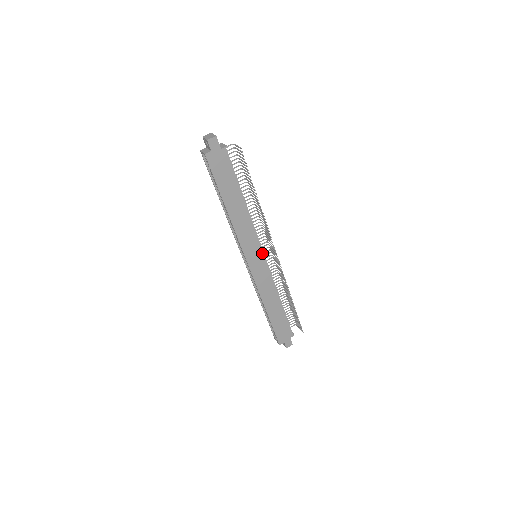
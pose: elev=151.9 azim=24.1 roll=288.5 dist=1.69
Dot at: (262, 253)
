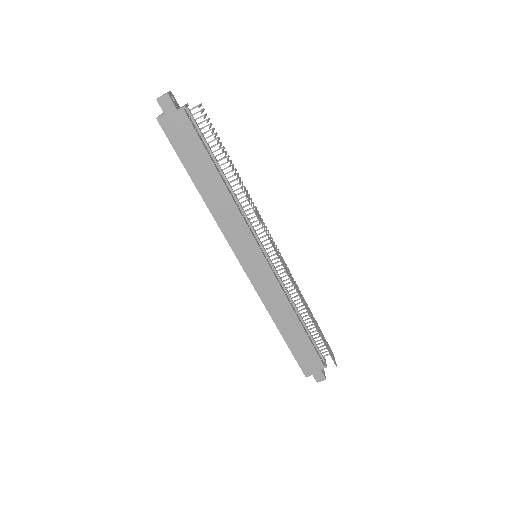
Dot at: (260, 252)
